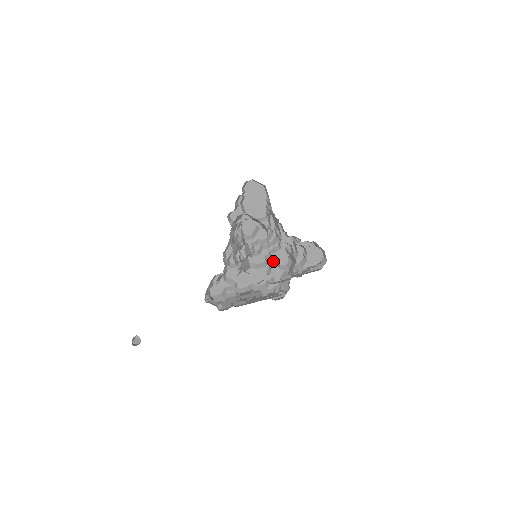
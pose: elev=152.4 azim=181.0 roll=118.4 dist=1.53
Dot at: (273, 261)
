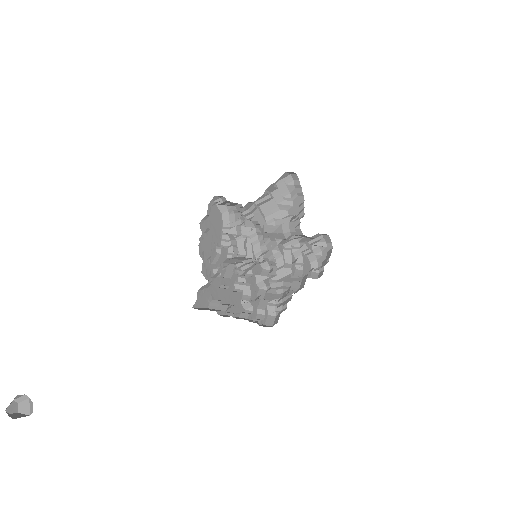
Dot at: occluded
